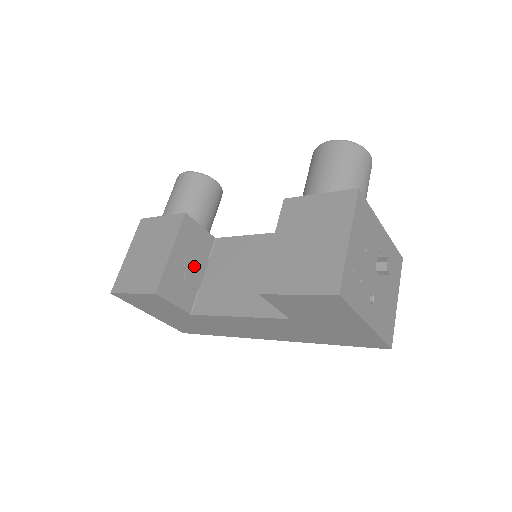
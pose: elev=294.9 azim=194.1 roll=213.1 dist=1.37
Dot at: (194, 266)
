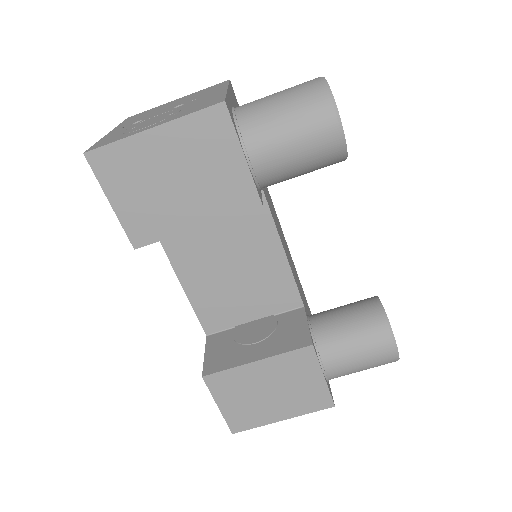
Dot at: occluded
